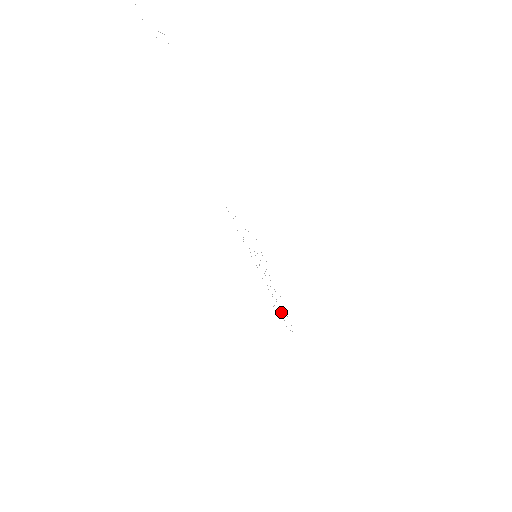
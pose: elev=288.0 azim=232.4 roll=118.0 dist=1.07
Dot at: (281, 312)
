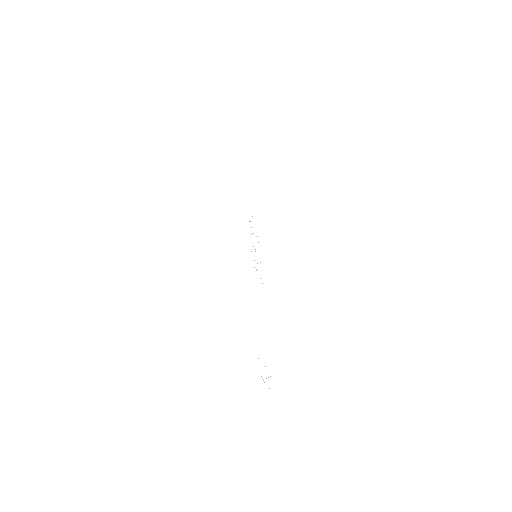
Dot at: occluded
